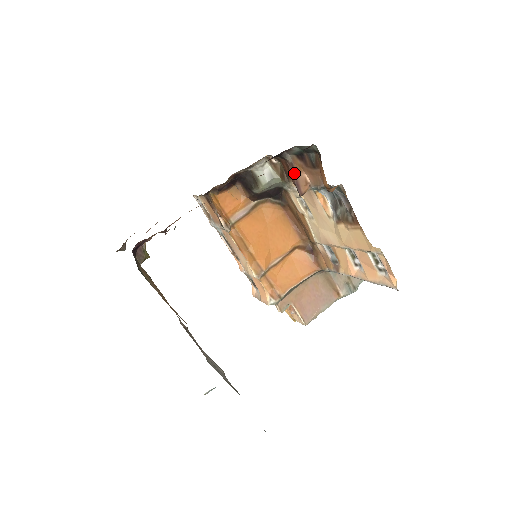
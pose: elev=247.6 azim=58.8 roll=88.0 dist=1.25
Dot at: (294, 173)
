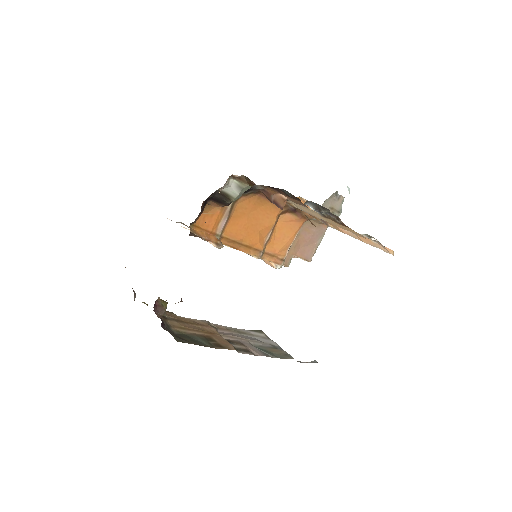
Dot at: (268, 196)
